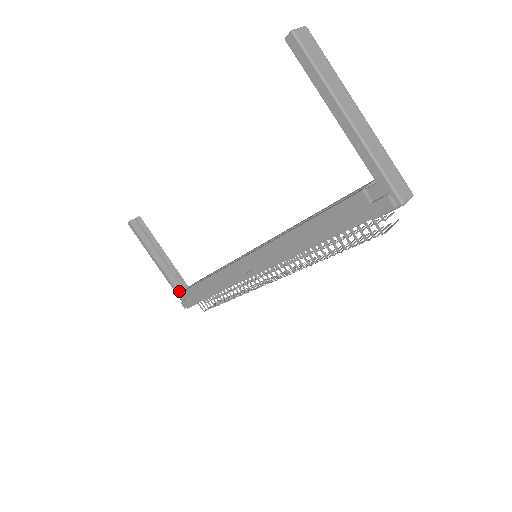
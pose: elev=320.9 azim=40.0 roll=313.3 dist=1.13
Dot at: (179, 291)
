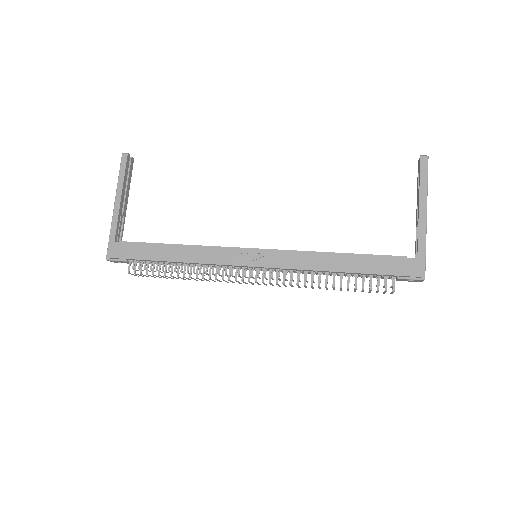
Dot at: occluded
